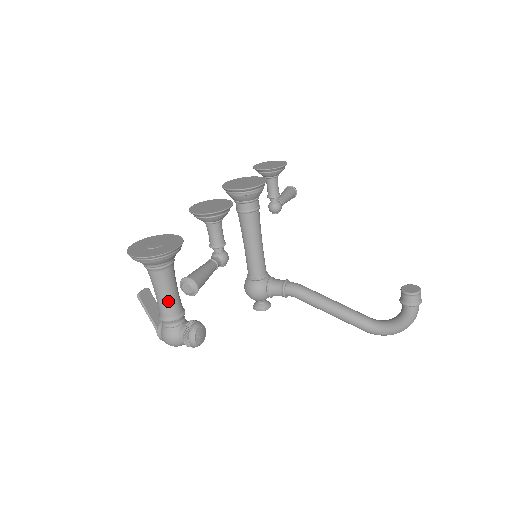
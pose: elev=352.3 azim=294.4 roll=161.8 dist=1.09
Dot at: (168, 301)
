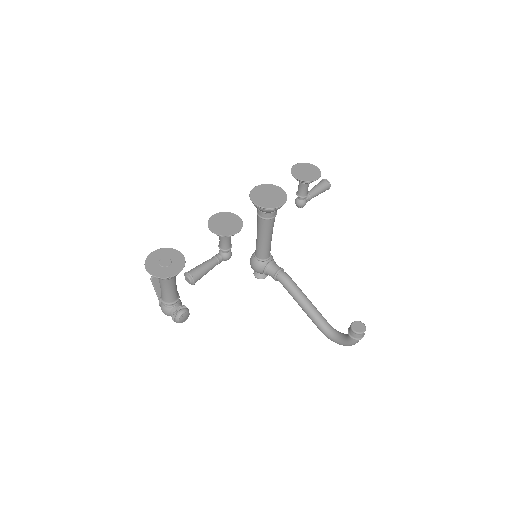
Dot at: (167, 294)
